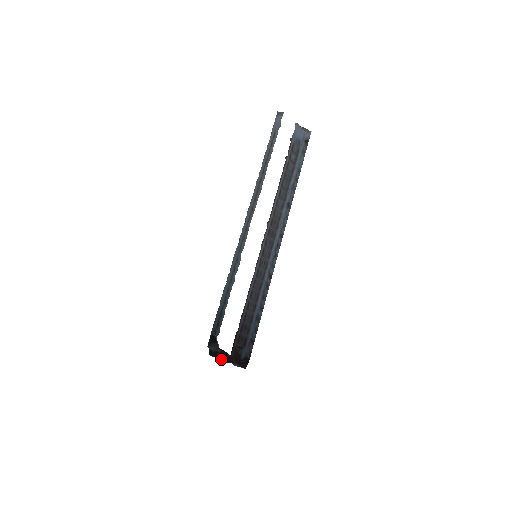
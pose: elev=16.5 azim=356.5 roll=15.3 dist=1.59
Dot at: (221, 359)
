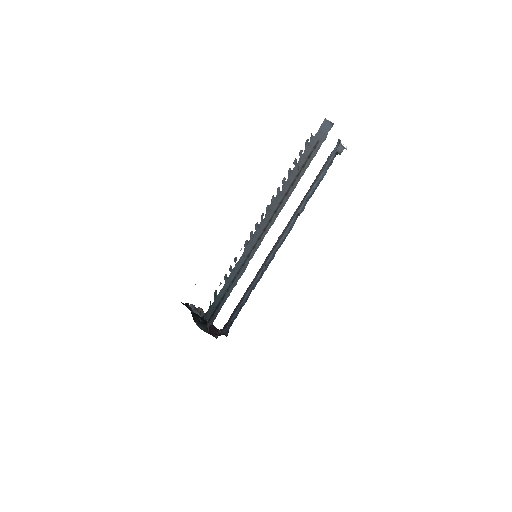
Dot at: occluded
